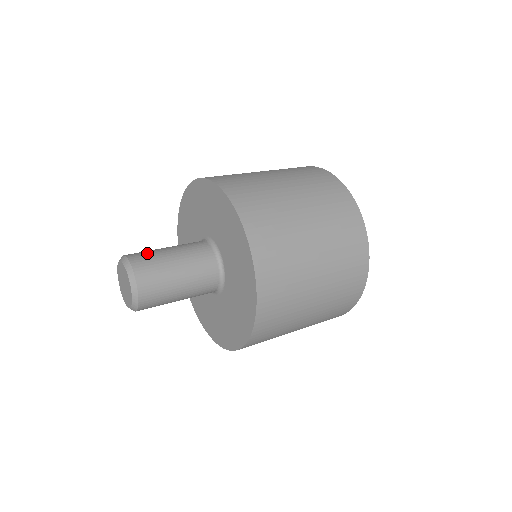
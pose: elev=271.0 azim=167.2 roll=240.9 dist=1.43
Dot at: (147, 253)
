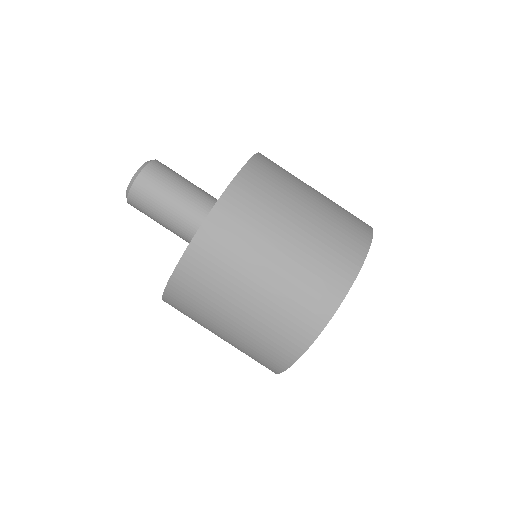
Dot at: (166, 173)
